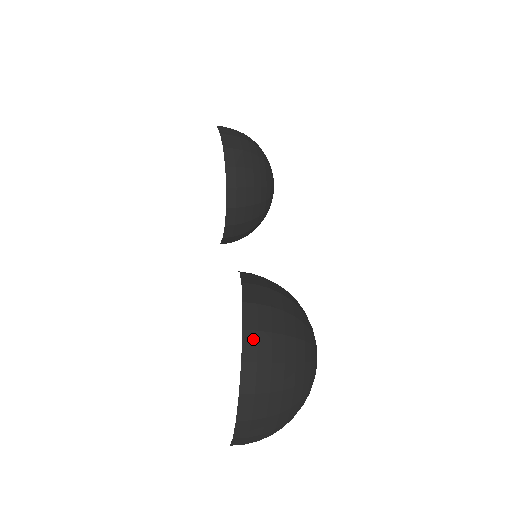
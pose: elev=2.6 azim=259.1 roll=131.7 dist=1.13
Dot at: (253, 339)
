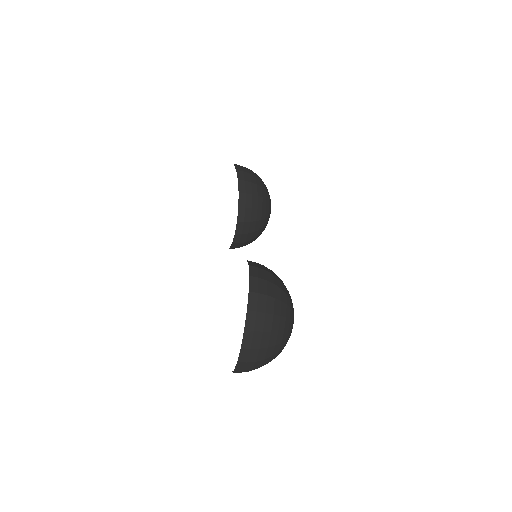
Dot at: (255, 298)
